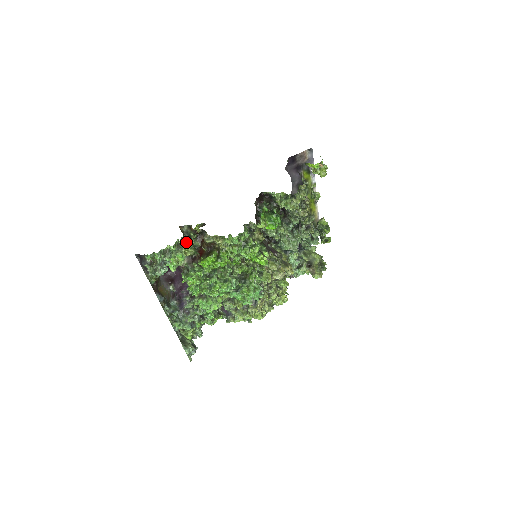
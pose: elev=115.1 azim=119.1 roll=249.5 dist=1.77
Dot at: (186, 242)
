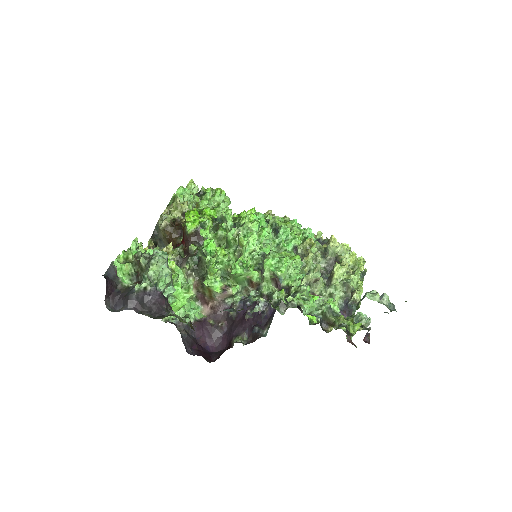
Dot at: occluded
